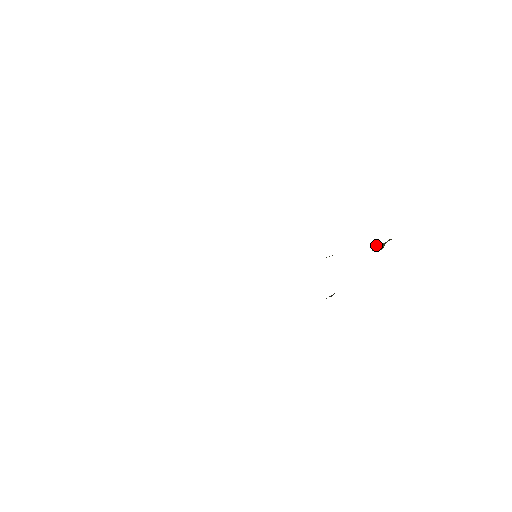
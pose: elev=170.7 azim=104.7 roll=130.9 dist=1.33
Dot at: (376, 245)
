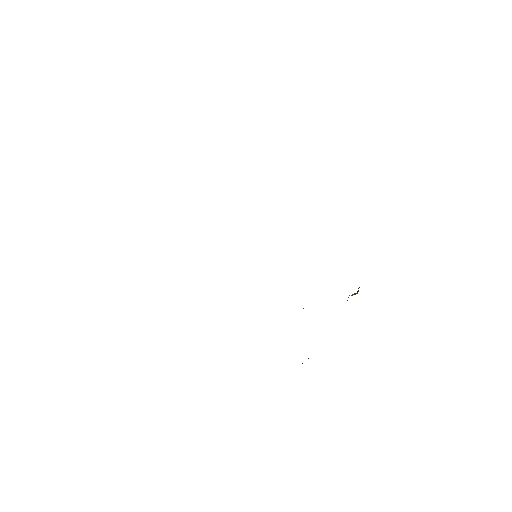
Dot at: occluded
